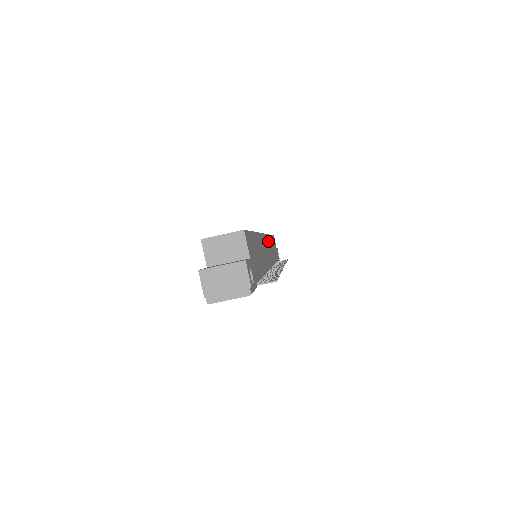
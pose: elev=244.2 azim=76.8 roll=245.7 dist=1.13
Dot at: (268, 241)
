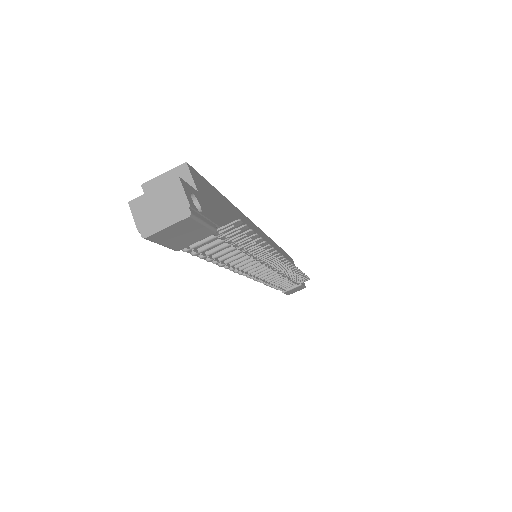
Dot at: (271, 244)
